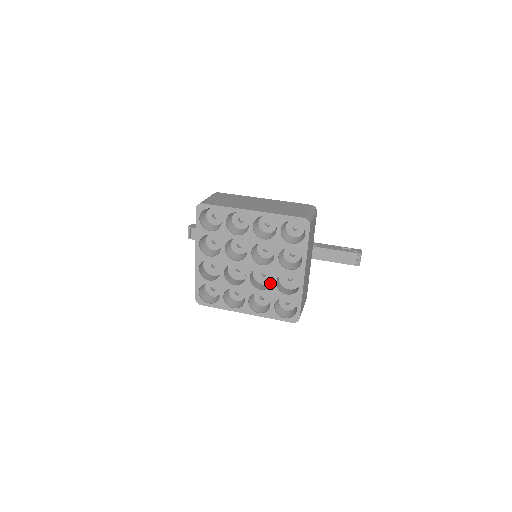
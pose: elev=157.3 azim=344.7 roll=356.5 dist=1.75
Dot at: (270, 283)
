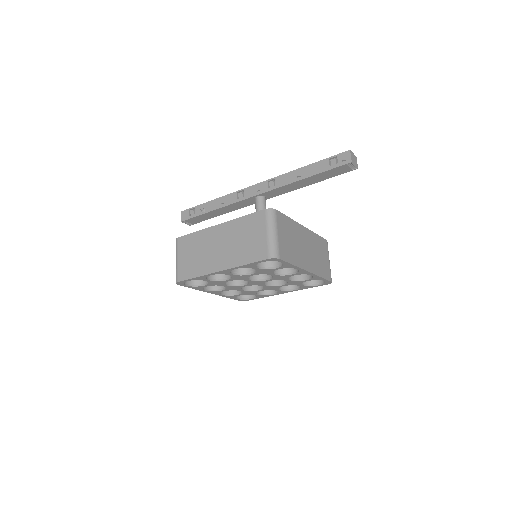
Dot at: occluded
